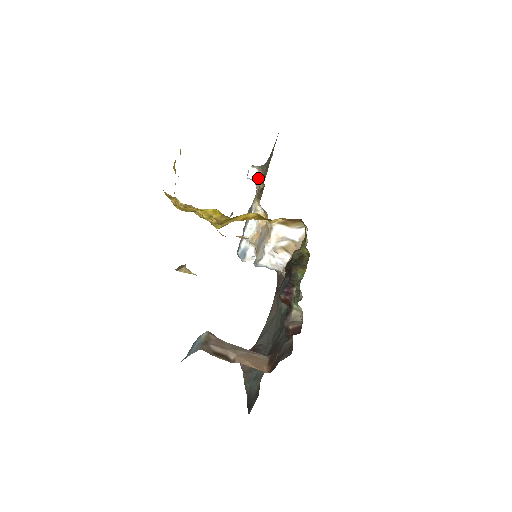
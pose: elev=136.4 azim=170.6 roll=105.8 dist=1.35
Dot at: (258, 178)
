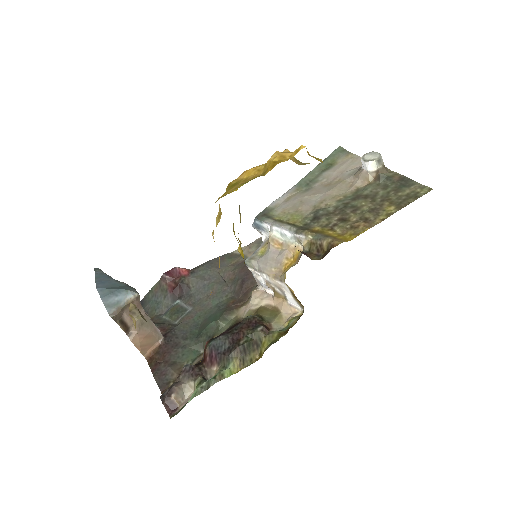
Dot at: (366, 176)
